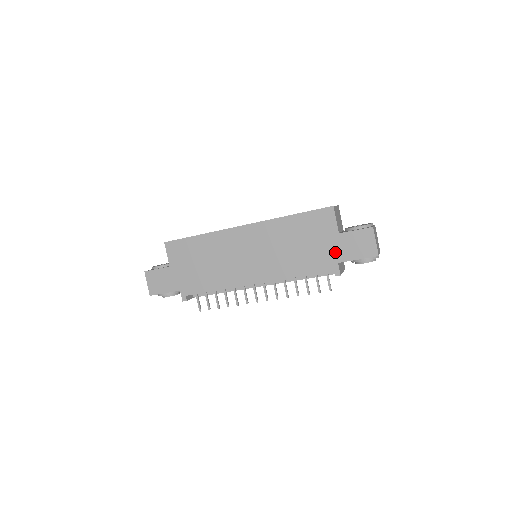
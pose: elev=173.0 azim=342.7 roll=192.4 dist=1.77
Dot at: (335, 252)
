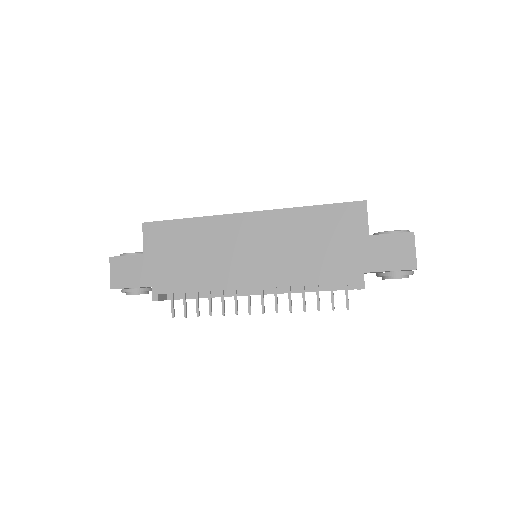
Dot at: (361, 258)
